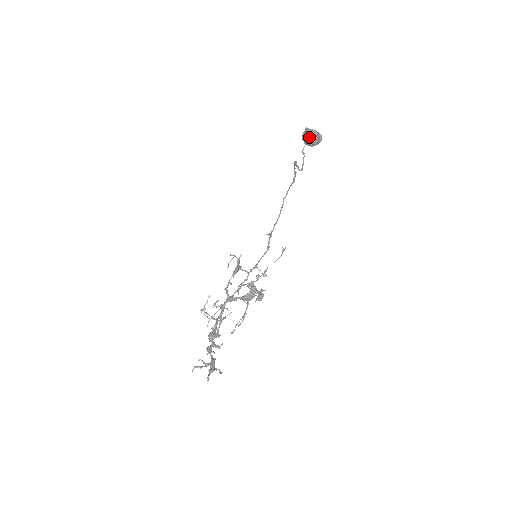
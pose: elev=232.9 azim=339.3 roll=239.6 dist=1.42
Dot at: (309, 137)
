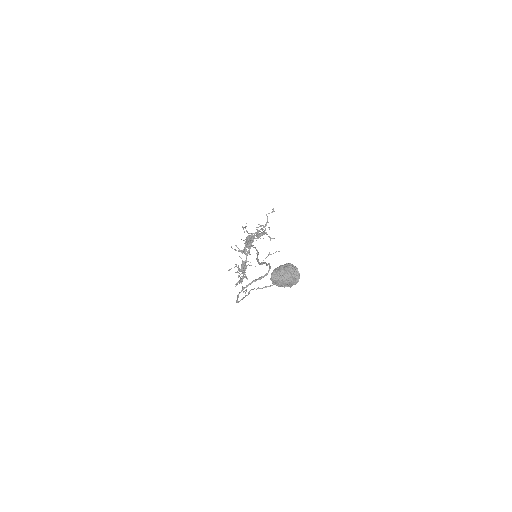
Dot at: (272, 281)
